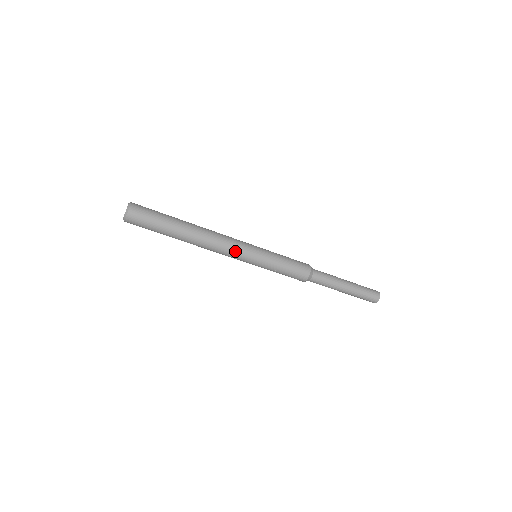
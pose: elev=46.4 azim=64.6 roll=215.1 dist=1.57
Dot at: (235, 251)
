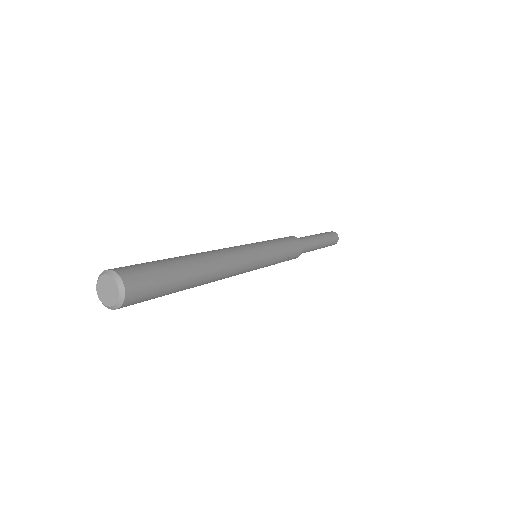
Dot at: (247, 268)
